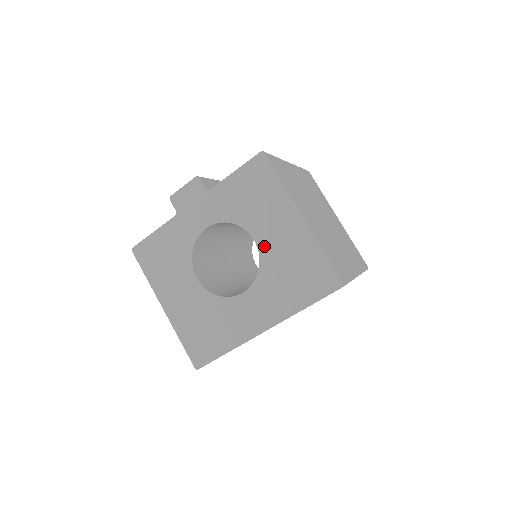
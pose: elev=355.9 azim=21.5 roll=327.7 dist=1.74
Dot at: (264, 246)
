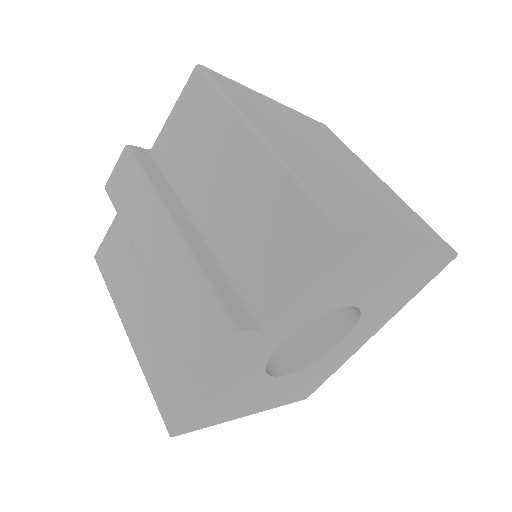
Dot at: (364, 300)
